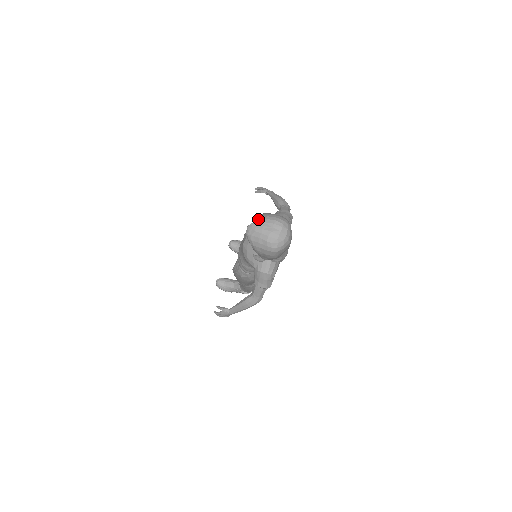
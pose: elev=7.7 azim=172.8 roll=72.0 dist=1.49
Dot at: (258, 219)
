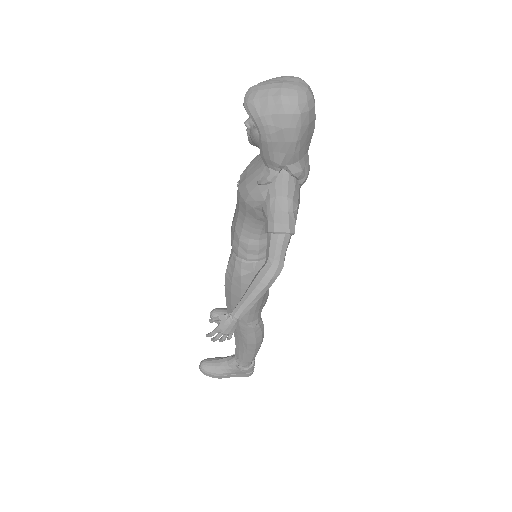
Dot at: occluded
